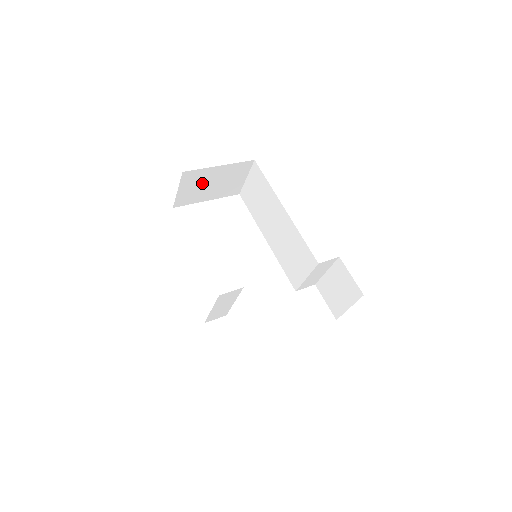
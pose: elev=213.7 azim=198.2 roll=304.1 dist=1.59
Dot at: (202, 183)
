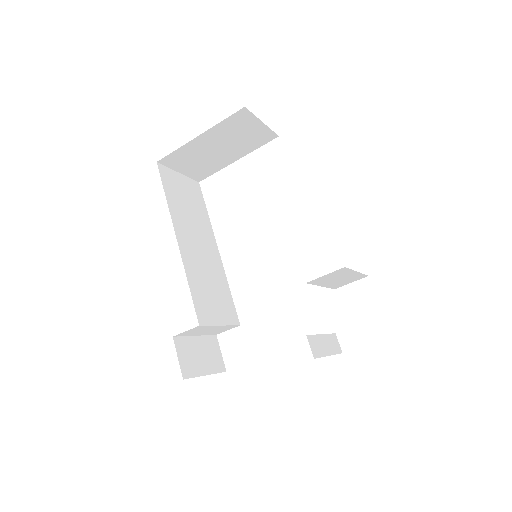
Dot at: (202, 155)
